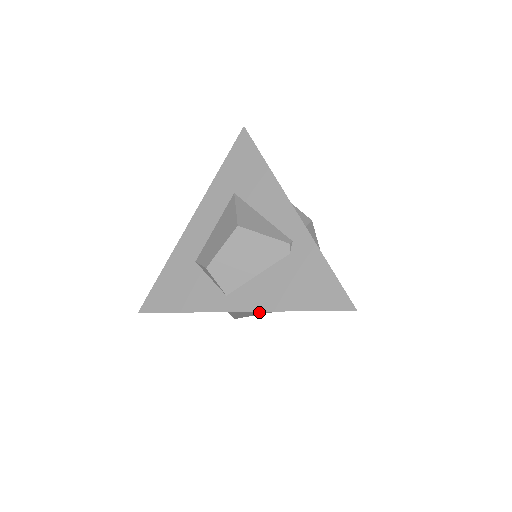
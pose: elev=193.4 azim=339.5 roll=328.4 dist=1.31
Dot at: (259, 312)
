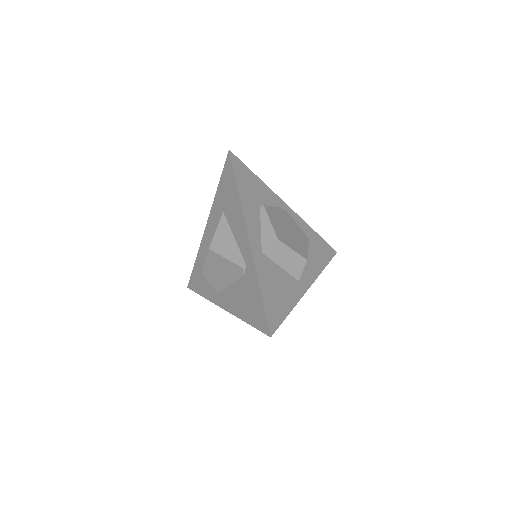
Dot at: occluded
